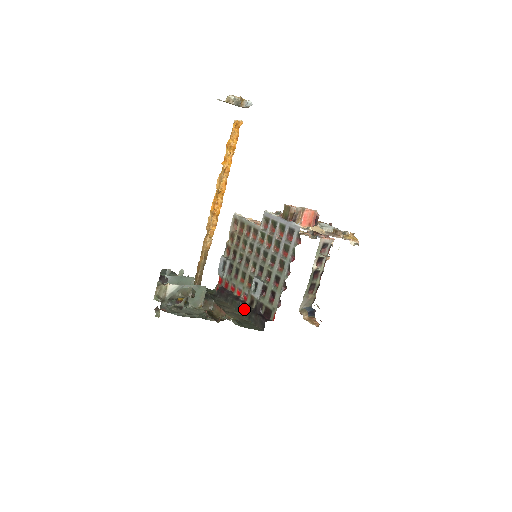
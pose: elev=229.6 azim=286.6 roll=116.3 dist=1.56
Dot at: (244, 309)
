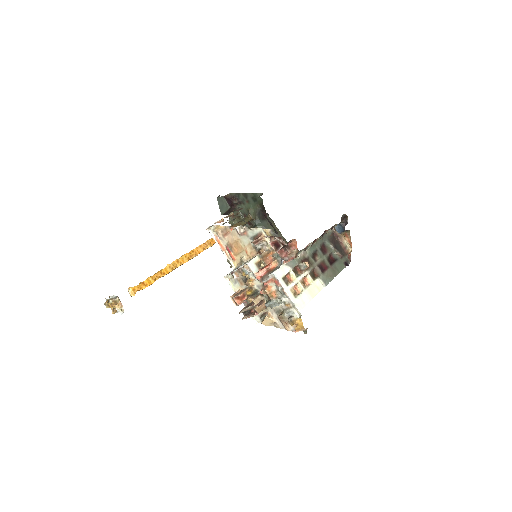
Dot at: occluded
